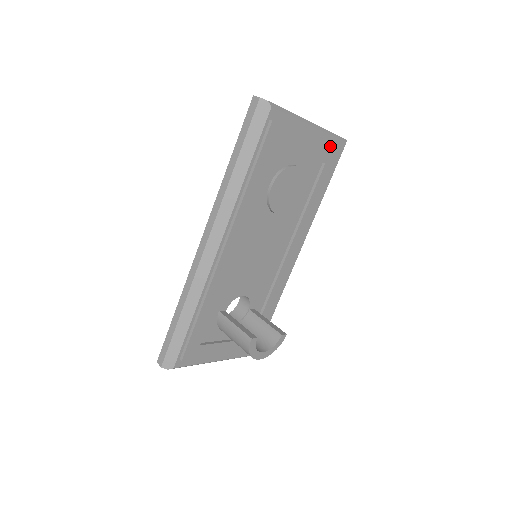
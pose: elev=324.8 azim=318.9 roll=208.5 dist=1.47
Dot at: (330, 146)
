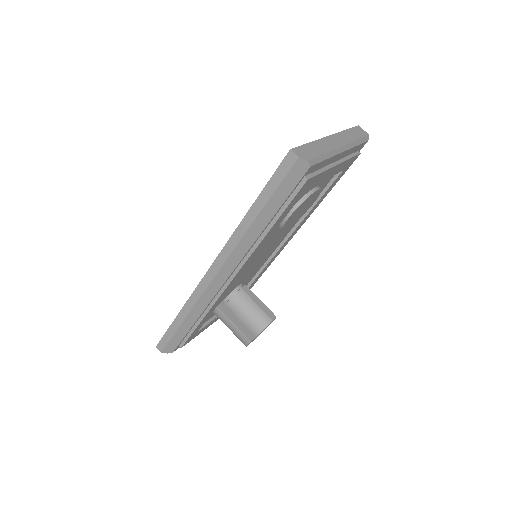
Dot at: (352, 153)
